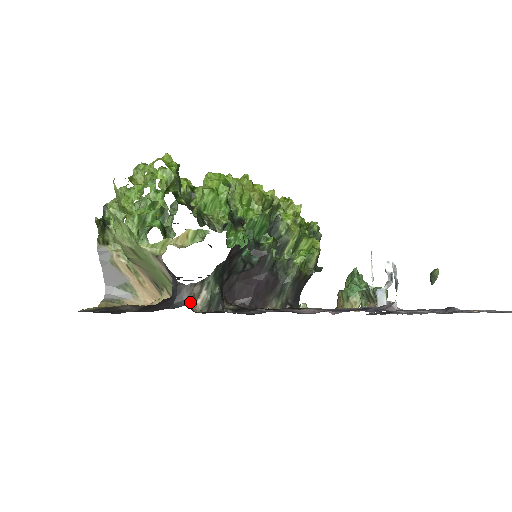
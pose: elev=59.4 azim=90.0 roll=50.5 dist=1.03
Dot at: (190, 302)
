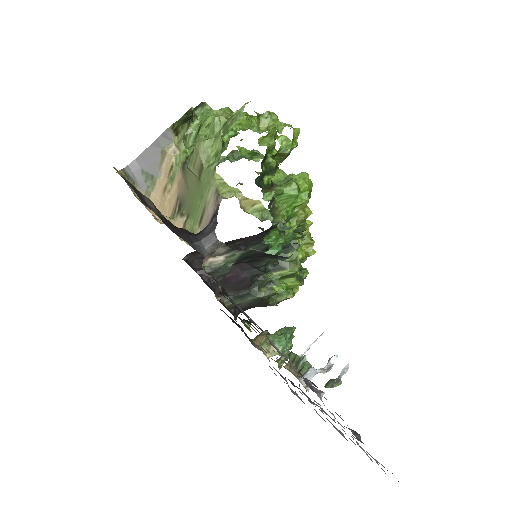
Dot at: (207, 255)
